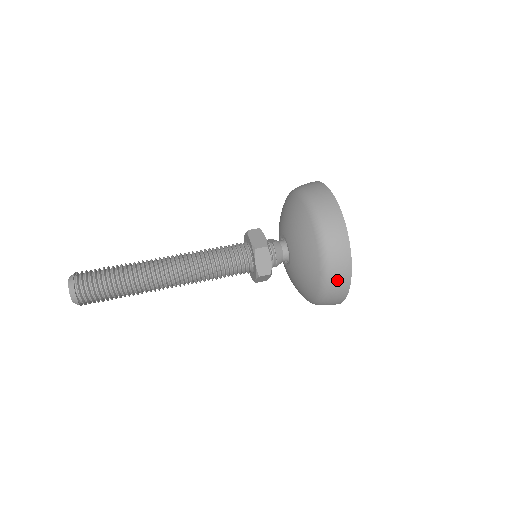
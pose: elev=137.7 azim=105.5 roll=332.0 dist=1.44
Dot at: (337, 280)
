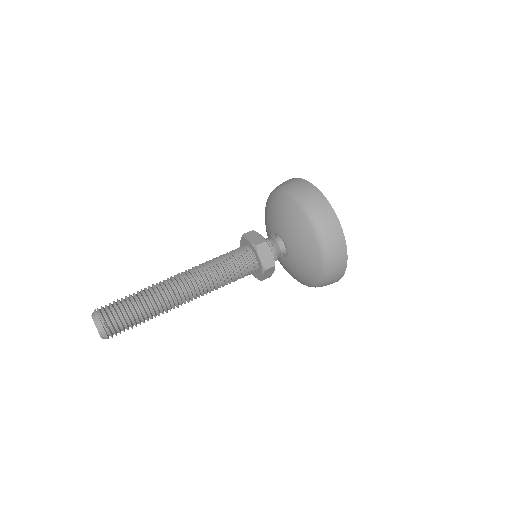
Dot at: (335, 252)
